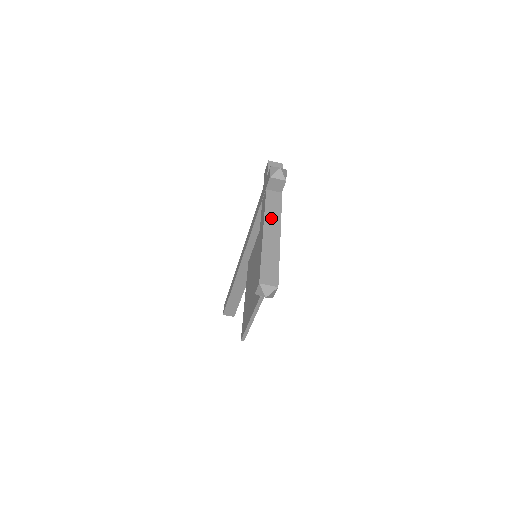
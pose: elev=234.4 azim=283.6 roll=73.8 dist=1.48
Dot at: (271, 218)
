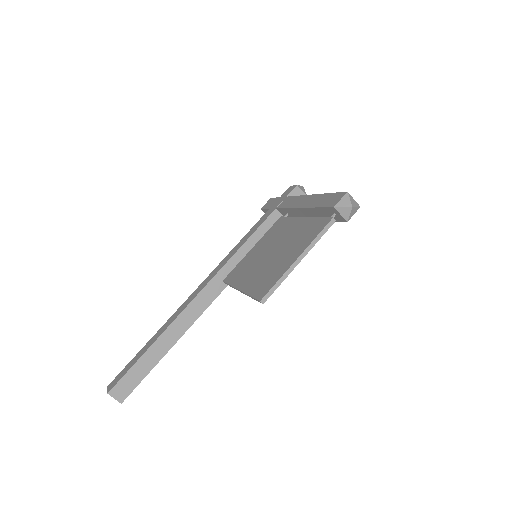
Dot at: occluded
